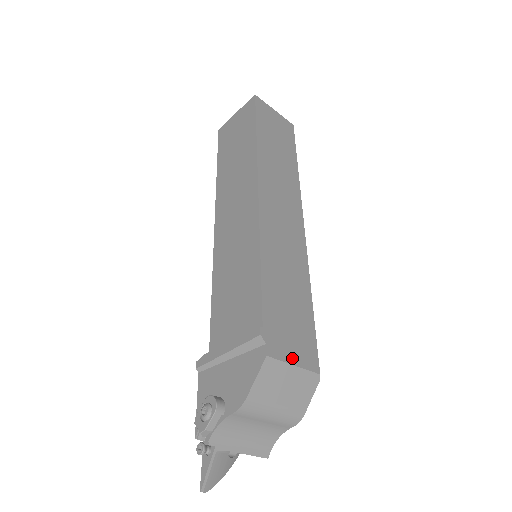
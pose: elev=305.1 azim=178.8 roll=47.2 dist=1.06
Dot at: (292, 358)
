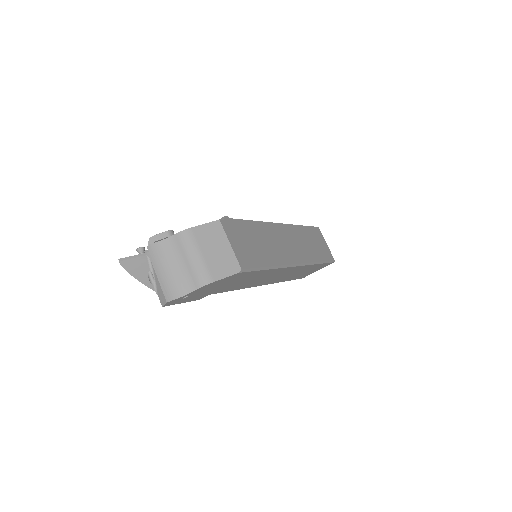
Dot at: (232, 242)
